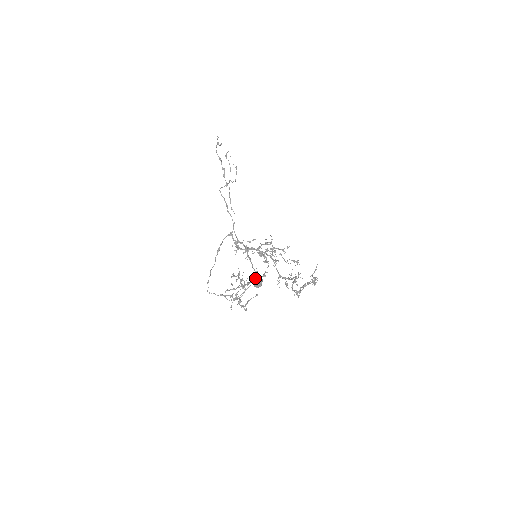
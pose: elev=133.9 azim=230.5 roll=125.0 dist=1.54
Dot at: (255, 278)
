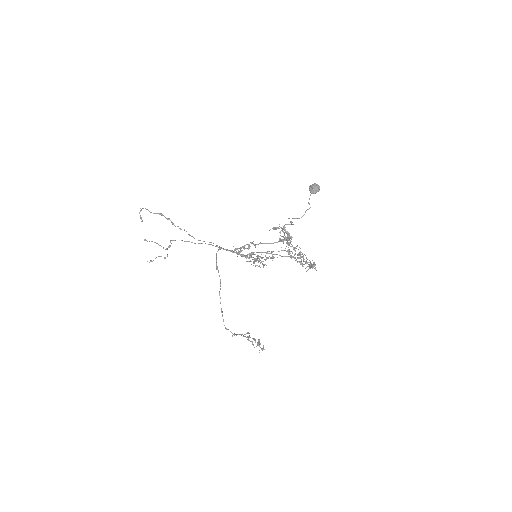
Dot at: (310, 186)
